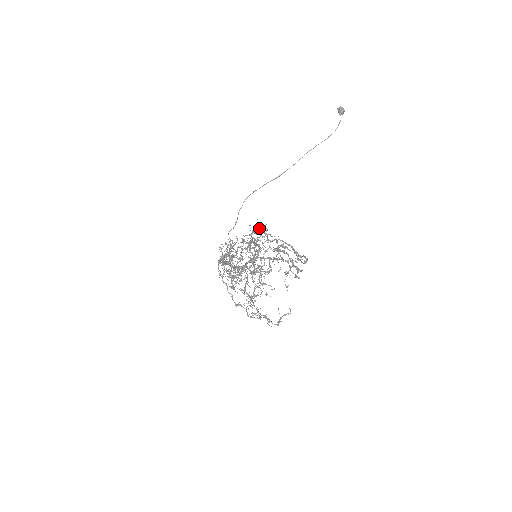
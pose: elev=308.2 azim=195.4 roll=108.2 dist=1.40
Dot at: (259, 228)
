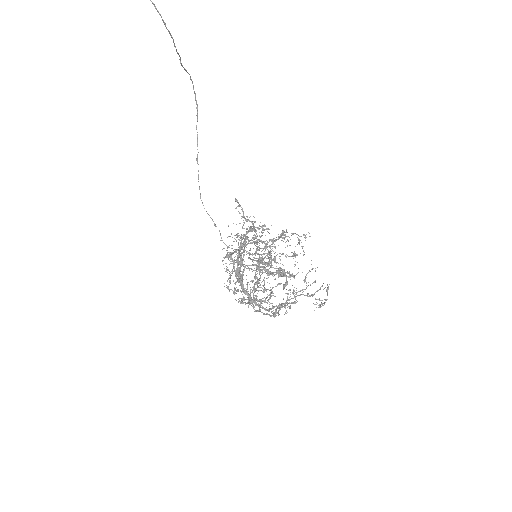
Dot at: occluded
